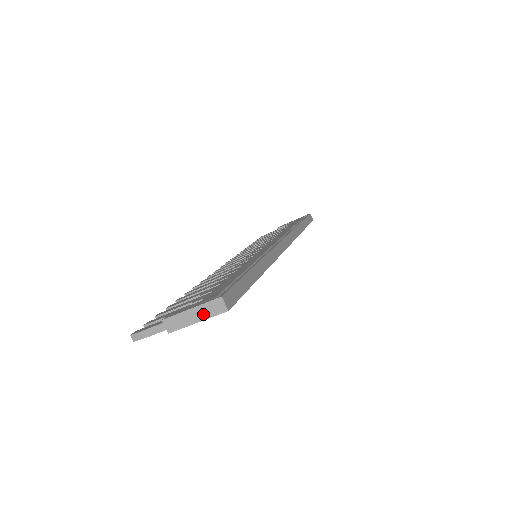
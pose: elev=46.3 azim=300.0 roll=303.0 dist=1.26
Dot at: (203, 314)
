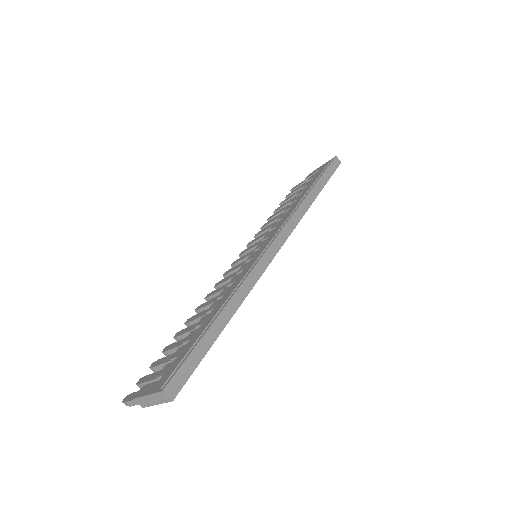
Dot at: (157, 400)
